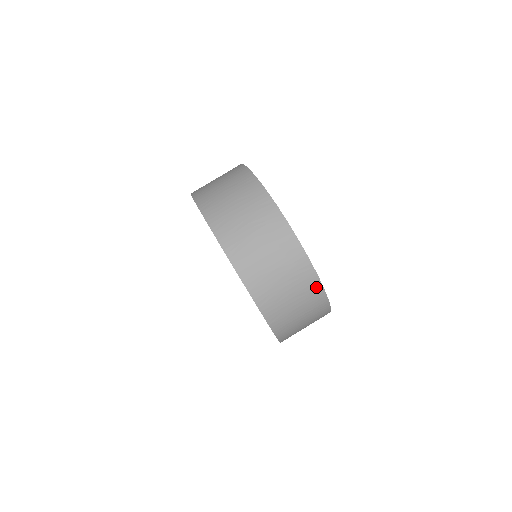
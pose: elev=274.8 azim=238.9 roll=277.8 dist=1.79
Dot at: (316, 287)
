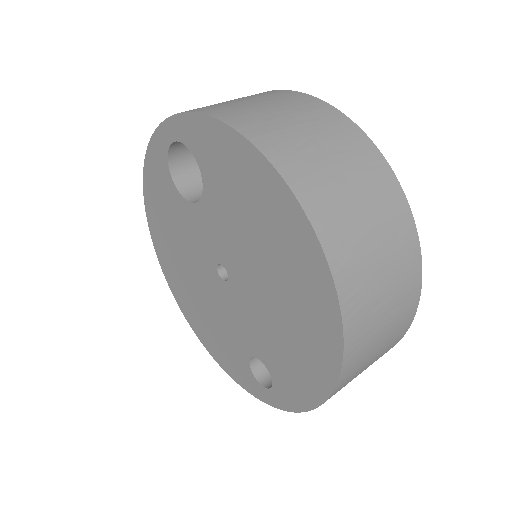
Dot at: (331, 114)
